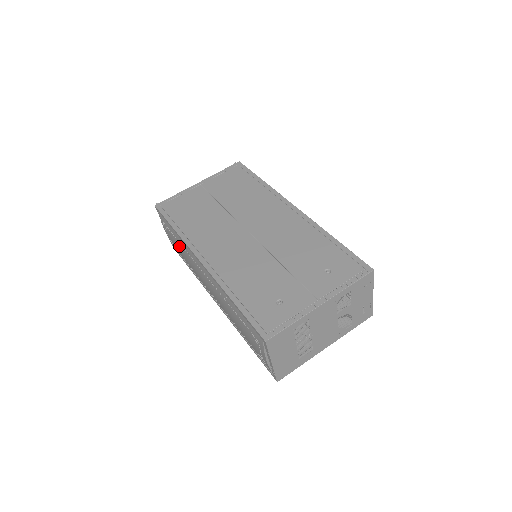
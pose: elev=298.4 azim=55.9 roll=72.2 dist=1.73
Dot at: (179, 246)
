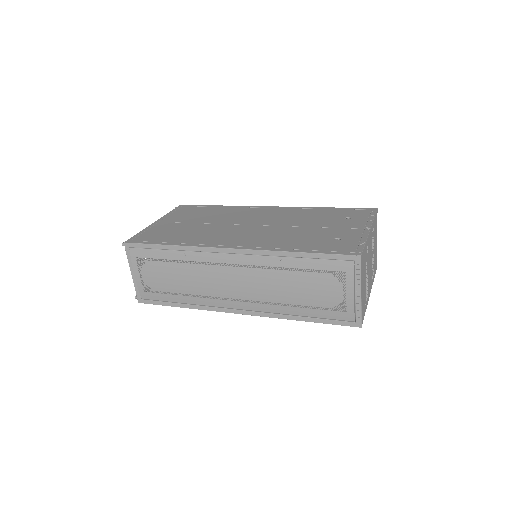
Dot at: (173, 270)
